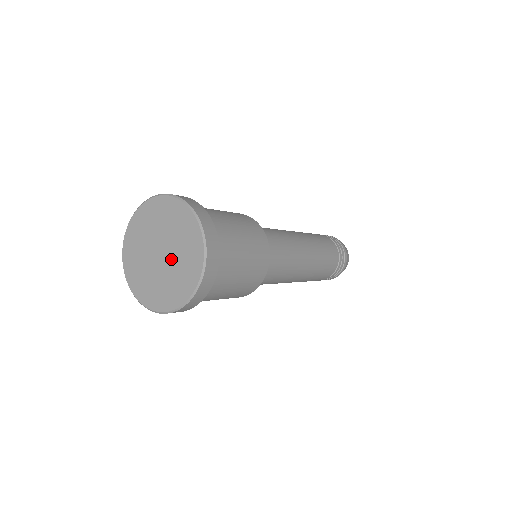
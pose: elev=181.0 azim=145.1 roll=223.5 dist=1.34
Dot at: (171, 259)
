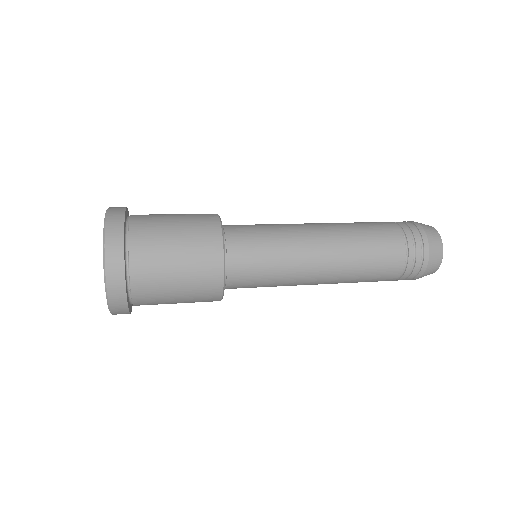
Dot at: occluded
